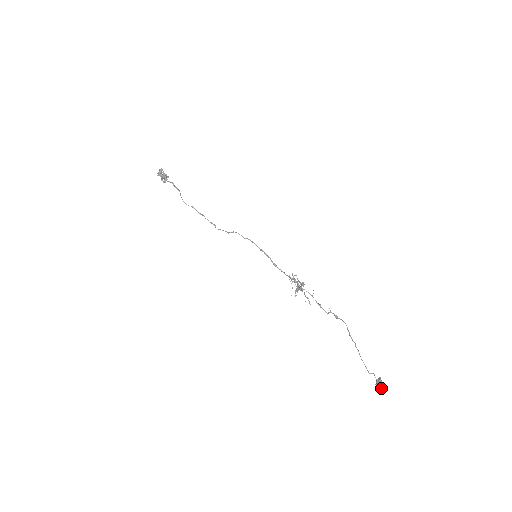
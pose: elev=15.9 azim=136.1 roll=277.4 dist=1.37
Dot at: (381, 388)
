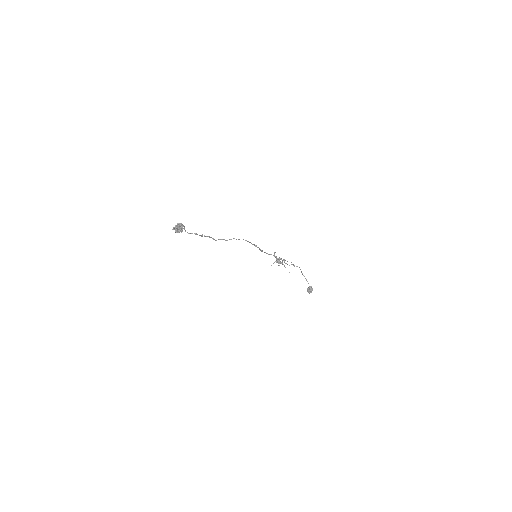
Dot at: (310, 290)
